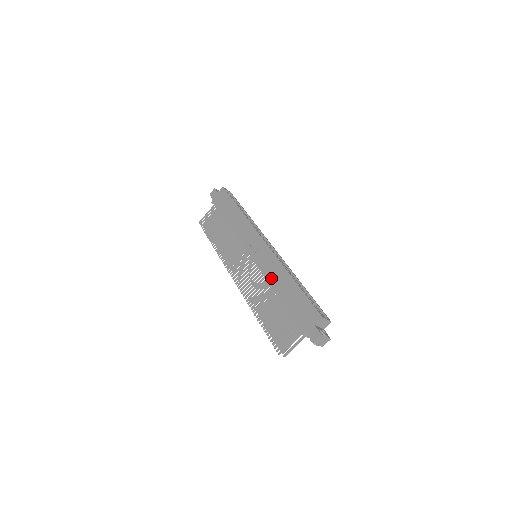
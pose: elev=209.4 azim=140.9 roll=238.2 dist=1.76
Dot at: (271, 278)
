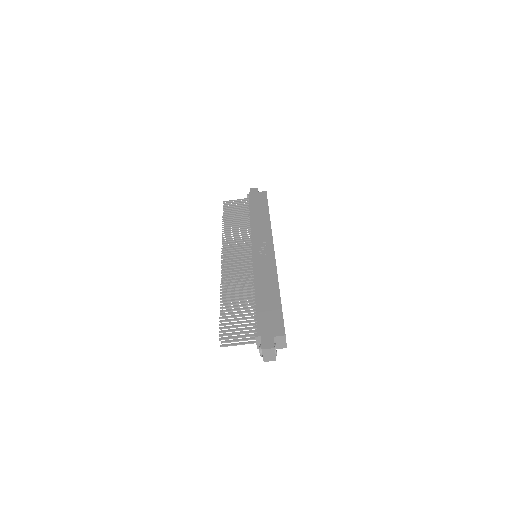
Dot at: (259, 278)
